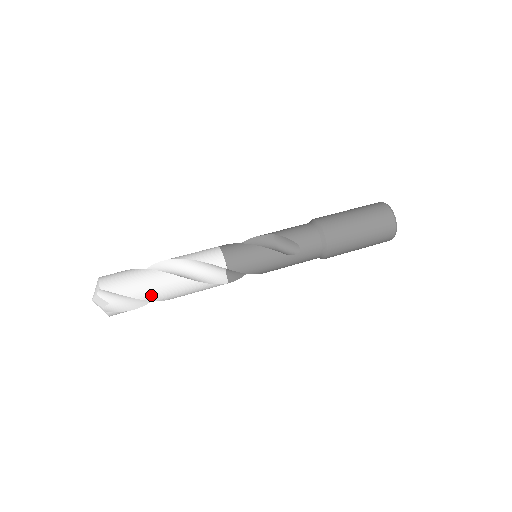
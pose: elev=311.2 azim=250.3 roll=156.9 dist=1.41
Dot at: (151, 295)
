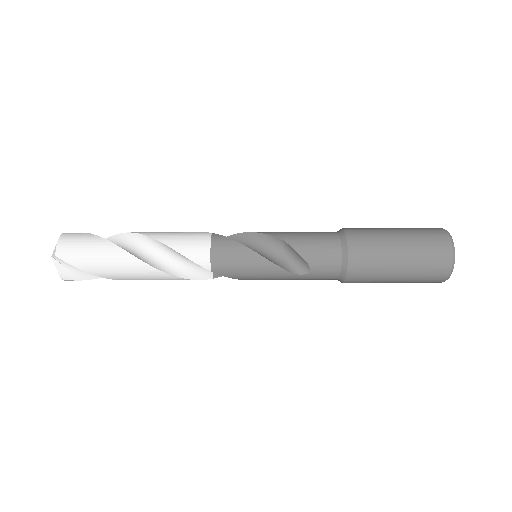
Dot at: (114, 276)
